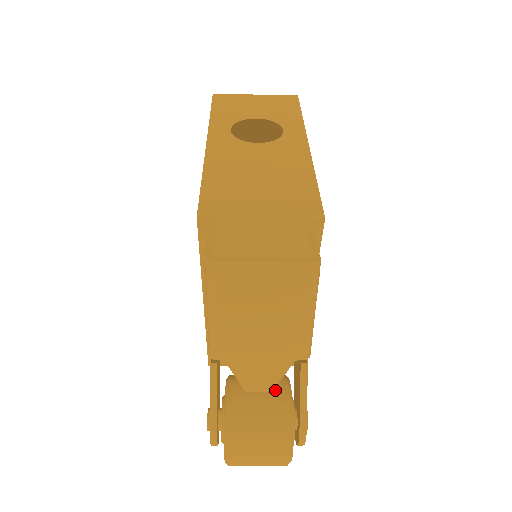
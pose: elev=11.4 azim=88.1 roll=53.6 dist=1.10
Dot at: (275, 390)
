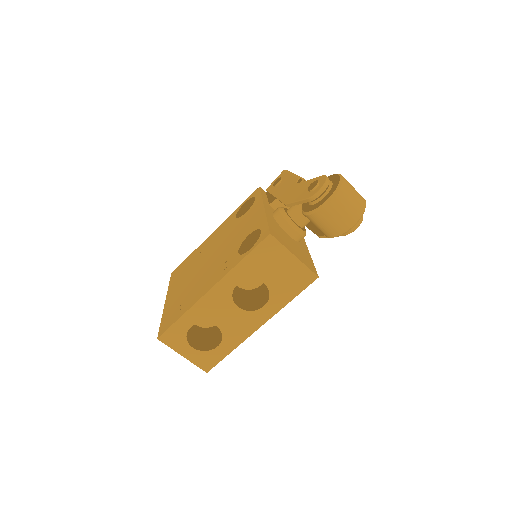
Dot at: occluded
